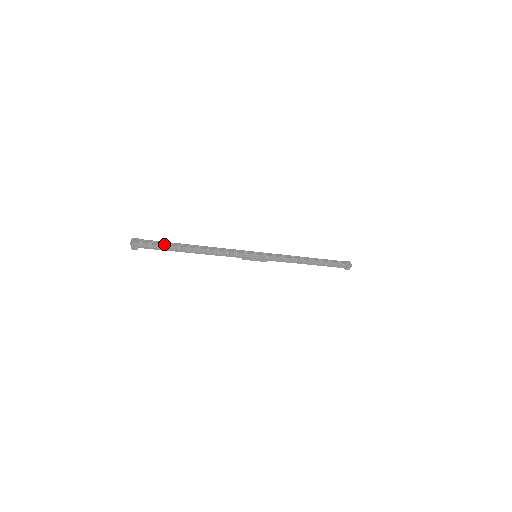
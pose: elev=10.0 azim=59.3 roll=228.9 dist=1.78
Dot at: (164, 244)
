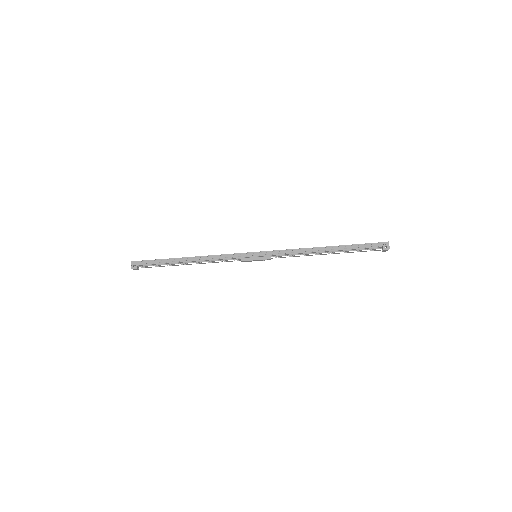
Dot at: (158, 259)
